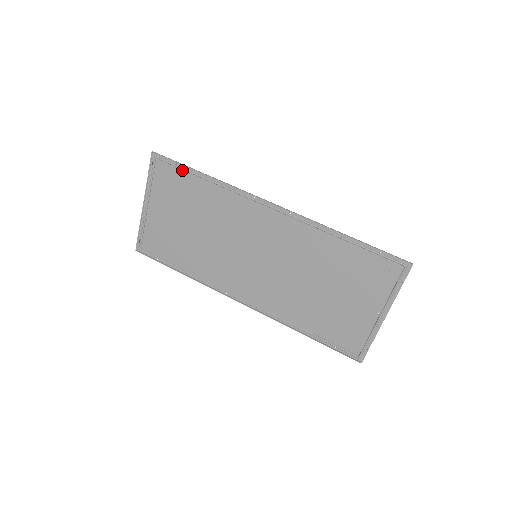
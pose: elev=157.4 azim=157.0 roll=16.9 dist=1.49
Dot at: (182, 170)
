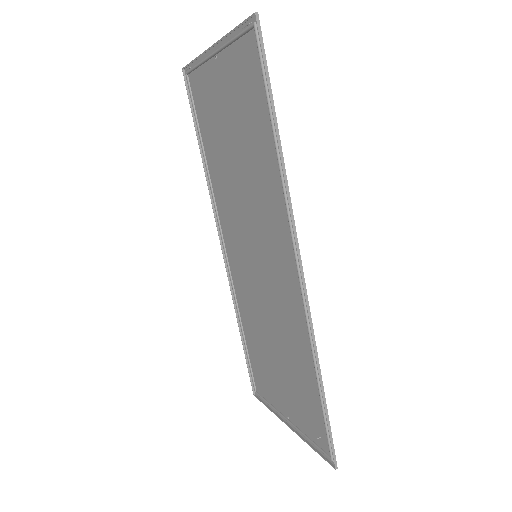
Dot at: (266, 91)
